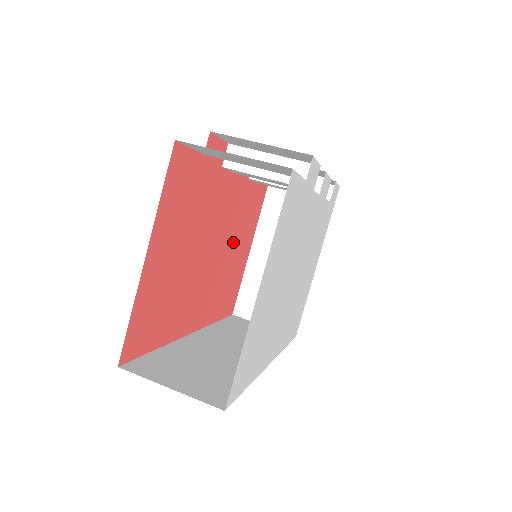
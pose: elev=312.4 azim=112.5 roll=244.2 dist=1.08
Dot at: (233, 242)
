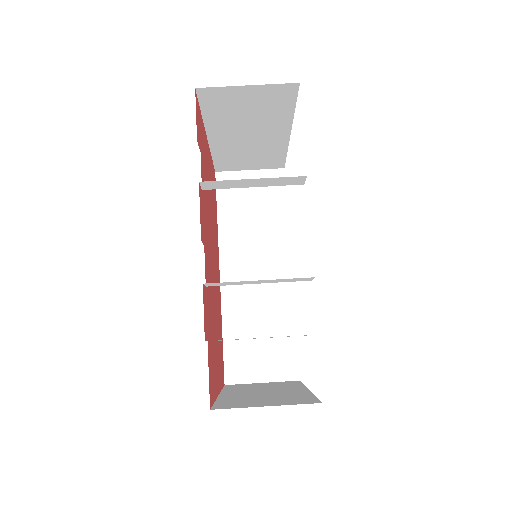
Dot at: (209, 206)
